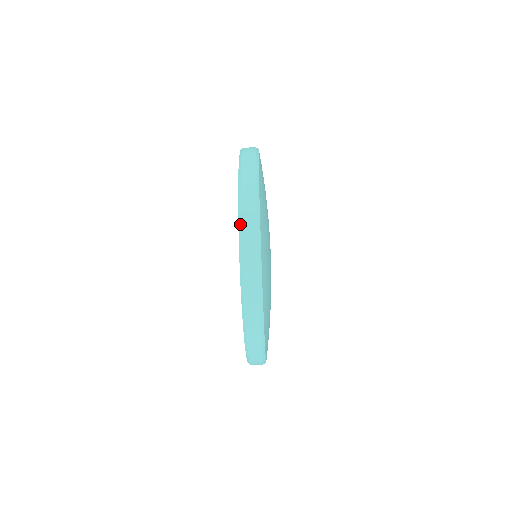
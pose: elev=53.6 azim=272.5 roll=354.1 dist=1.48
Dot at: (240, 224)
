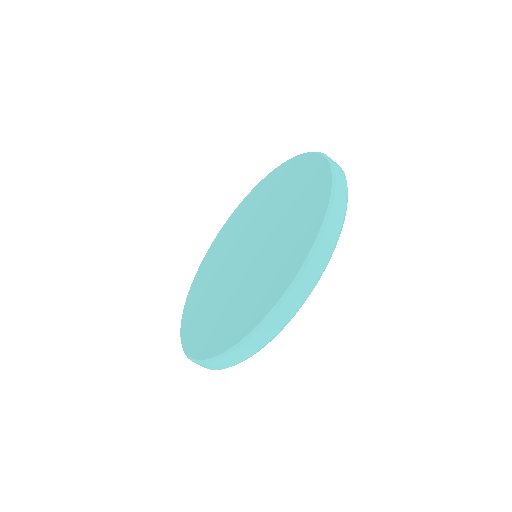
Dot at: (294, 284)
